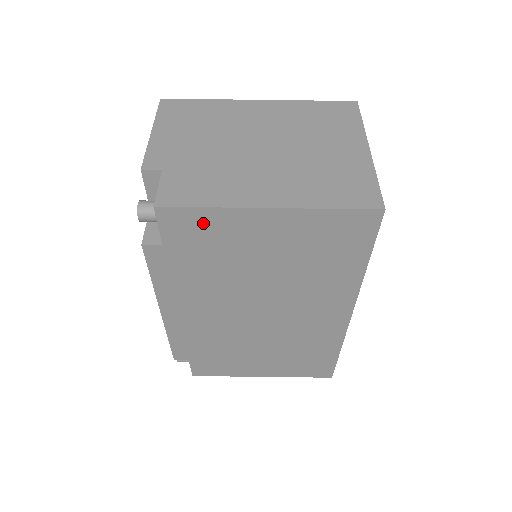
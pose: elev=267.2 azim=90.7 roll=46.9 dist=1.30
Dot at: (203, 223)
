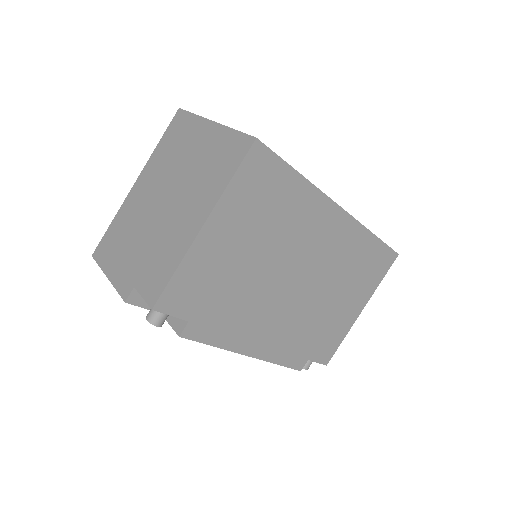
Dot at: (187, 281)
